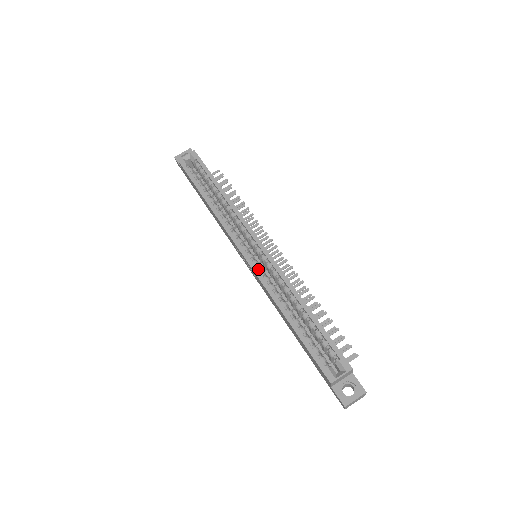
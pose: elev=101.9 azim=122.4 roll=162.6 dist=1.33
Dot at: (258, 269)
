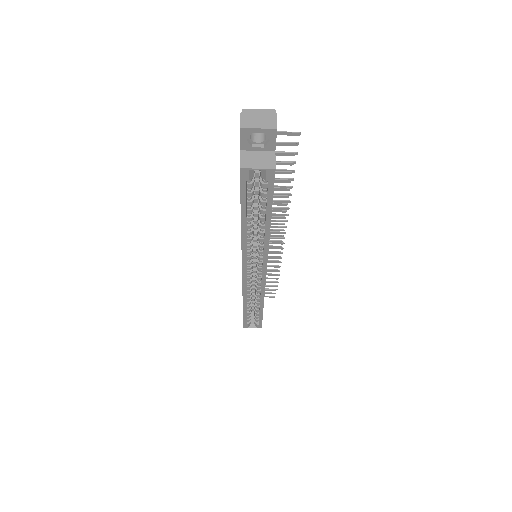
Dot at: (247, 281)
